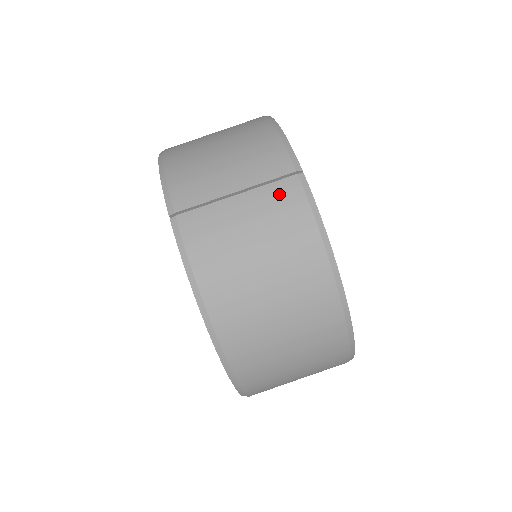
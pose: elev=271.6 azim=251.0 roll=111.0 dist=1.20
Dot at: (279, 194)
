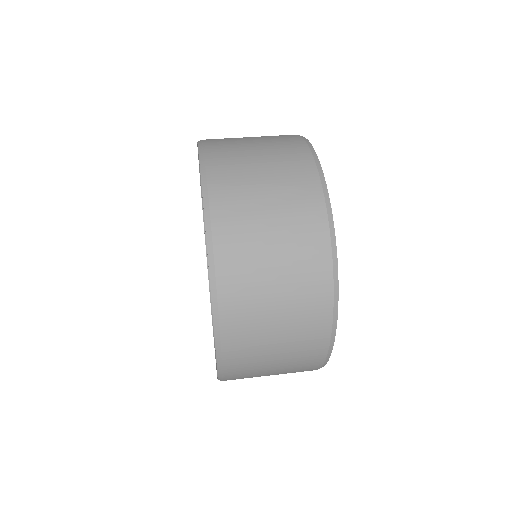
Dot at: occluded
